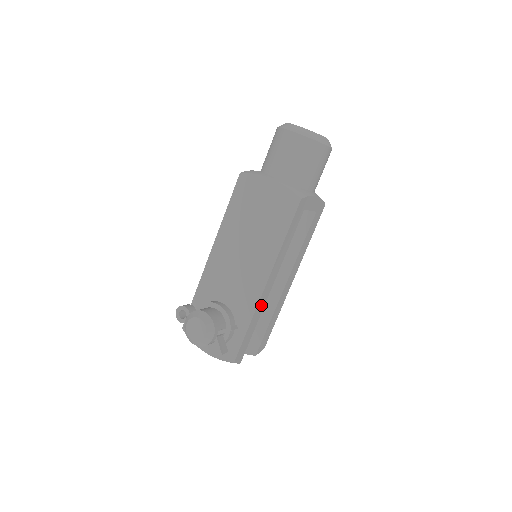
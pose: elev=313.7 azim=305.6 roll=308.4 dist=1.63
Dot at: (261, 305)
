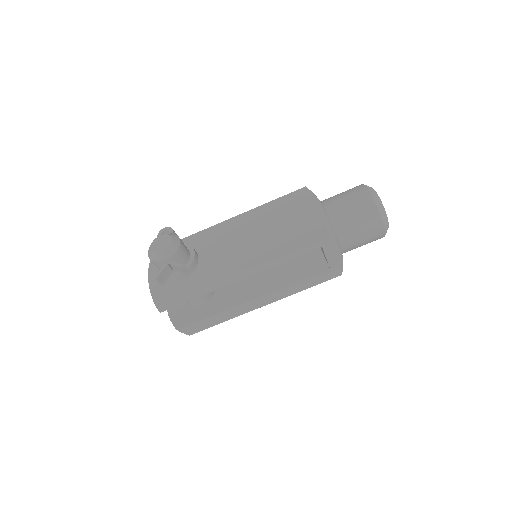
Dot at: (221, 282)
